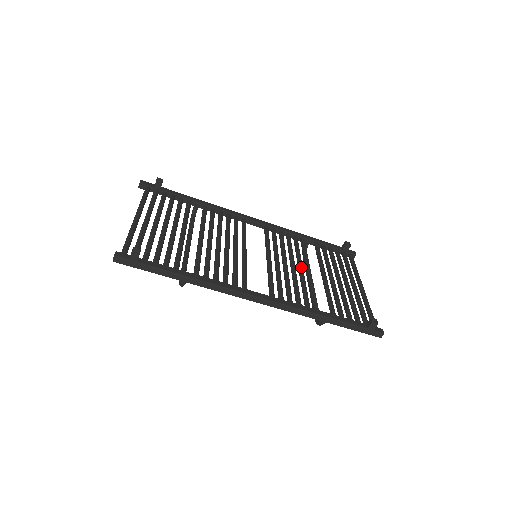
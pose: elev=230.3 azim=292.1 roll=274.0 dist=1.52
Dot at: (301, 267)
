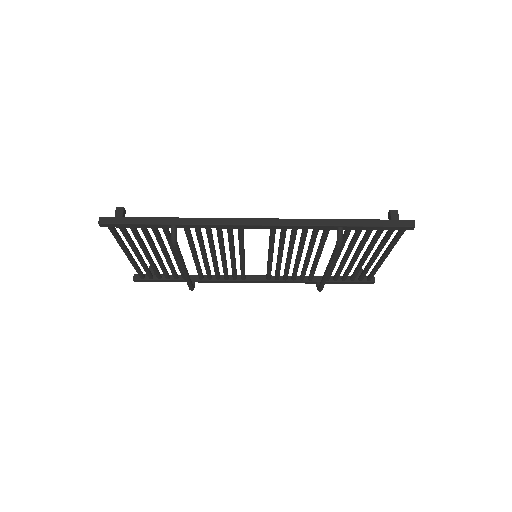
Dot at: occluded
